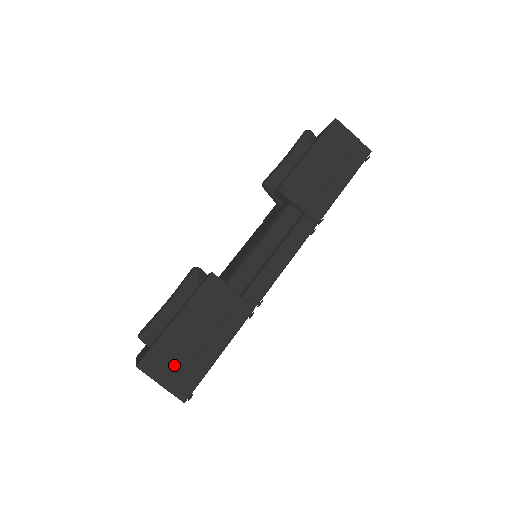
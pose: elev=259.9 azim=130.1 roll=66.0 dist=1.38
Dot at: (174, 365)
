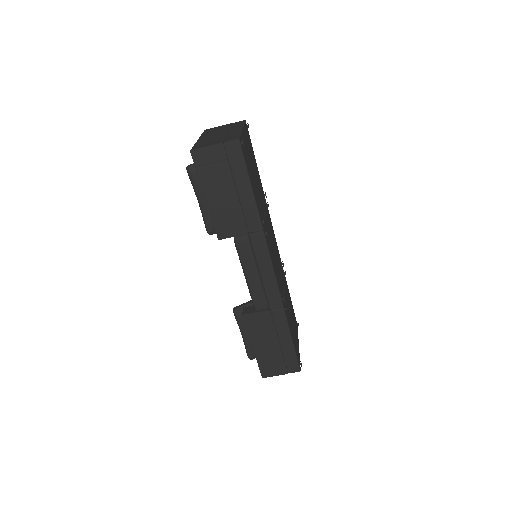
Dot at: (277, 364)
